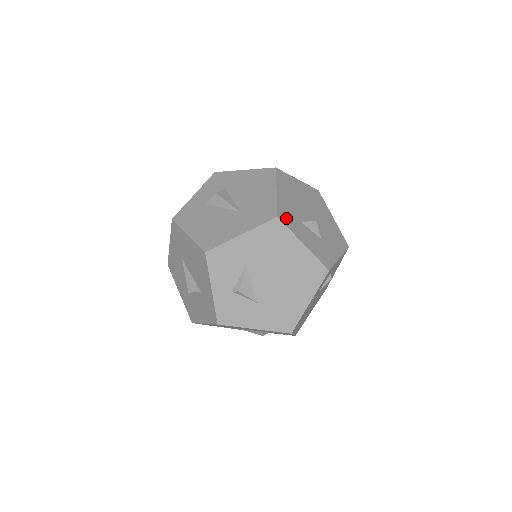
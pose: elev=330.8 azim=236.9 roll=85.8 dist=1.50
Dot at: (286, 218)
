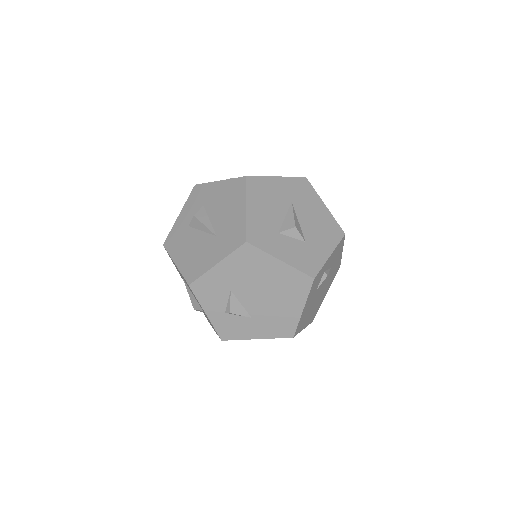
Dot at: (258, 238)
